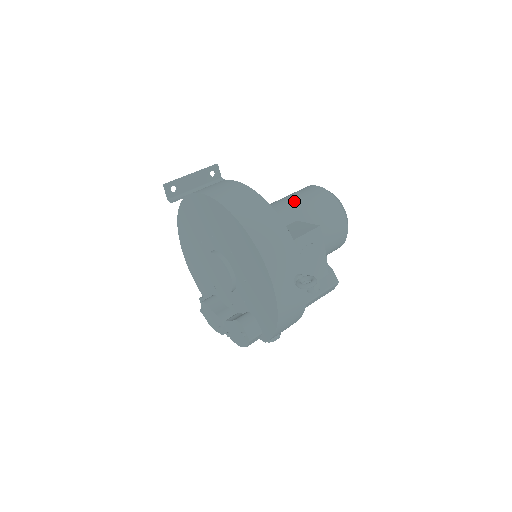
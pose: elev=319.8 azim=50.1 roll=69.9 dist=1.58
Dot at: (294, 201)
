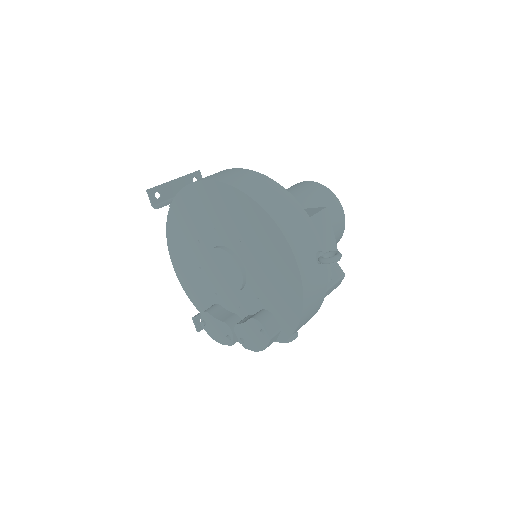
Dot at: occluded
